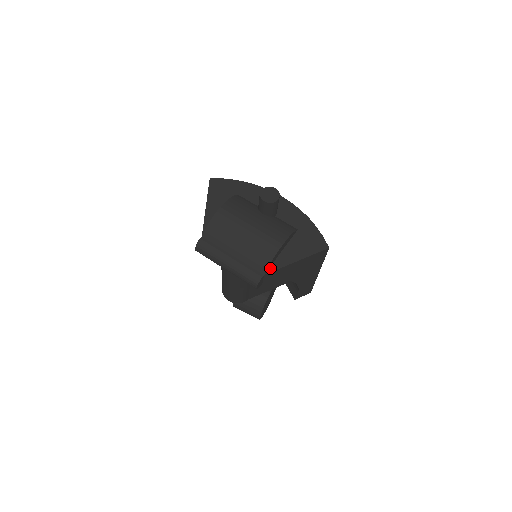
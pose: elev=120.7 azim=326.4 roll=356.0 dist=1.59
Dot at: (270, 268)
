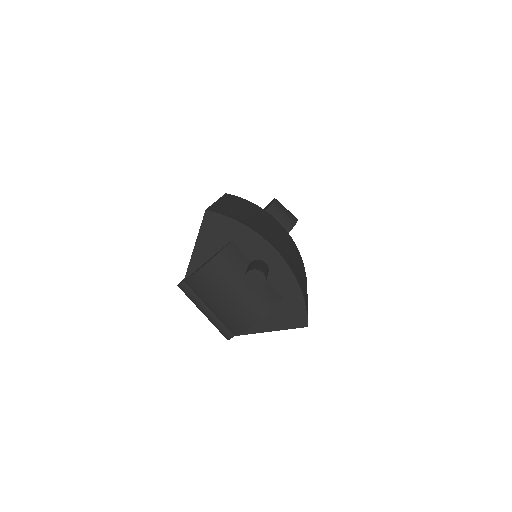
Dot at: occluded
